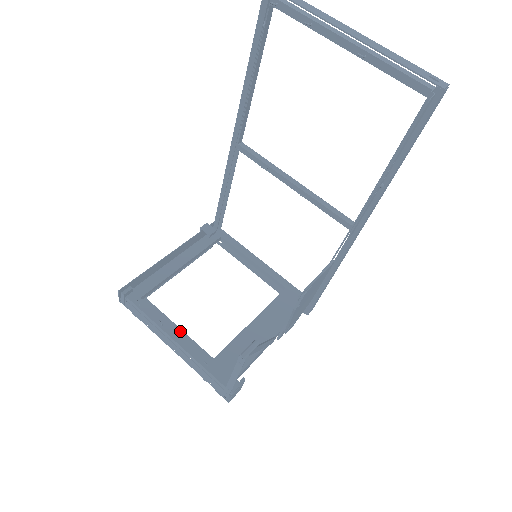
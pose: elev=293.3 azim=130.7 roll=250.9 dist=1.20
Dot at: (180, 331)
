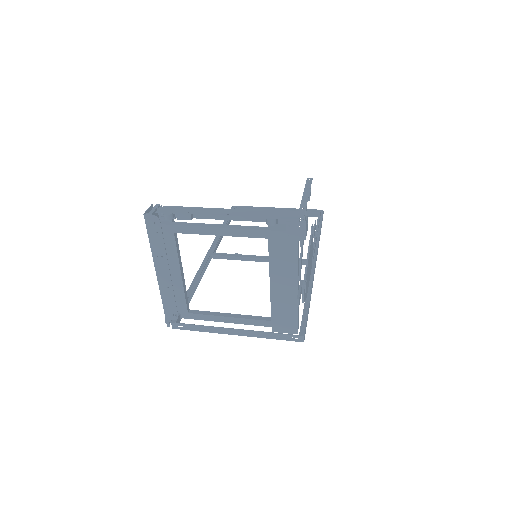
Dot at: occluded
